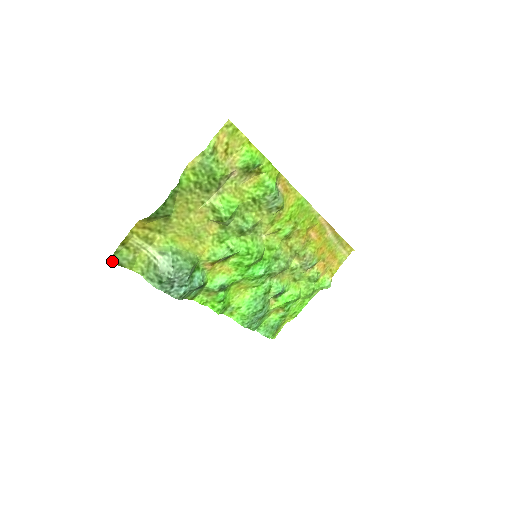
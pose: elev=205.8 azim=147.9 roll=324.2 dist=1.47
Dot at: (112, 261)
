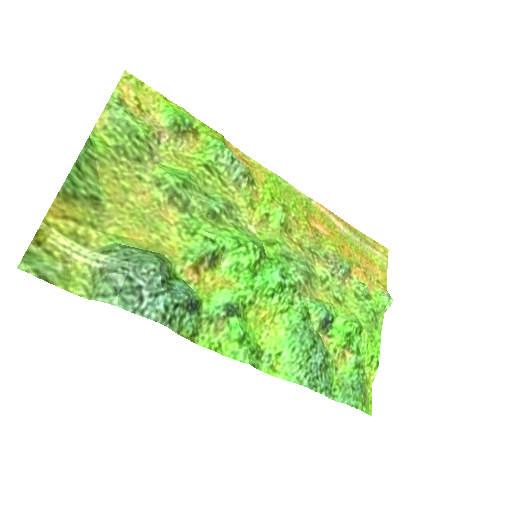
Dot at: (26, 269)
